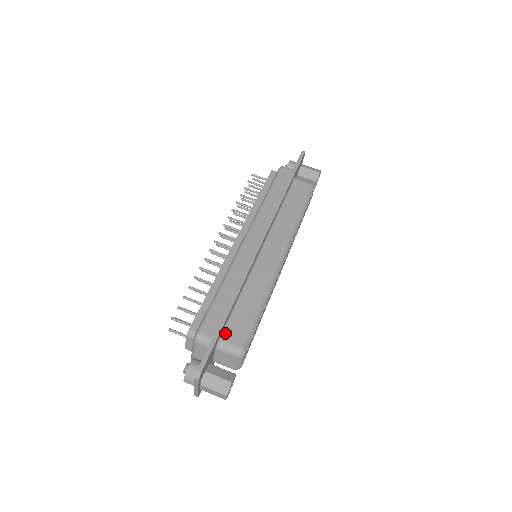
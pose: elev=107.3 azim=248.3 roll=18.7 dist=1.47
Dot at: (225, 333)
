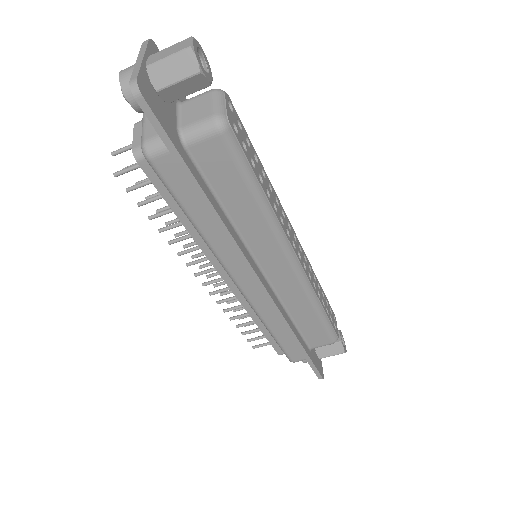
Dot at: (310, 344)
